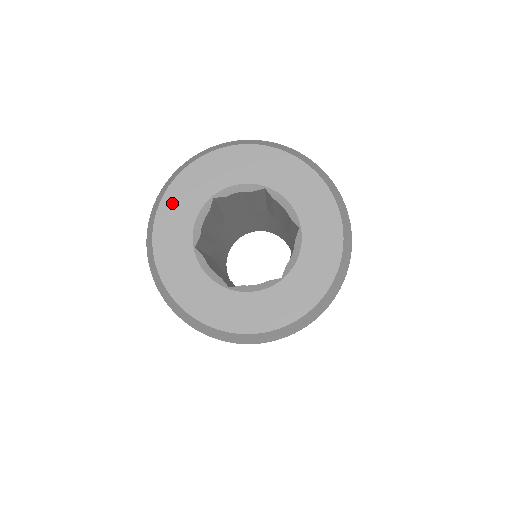
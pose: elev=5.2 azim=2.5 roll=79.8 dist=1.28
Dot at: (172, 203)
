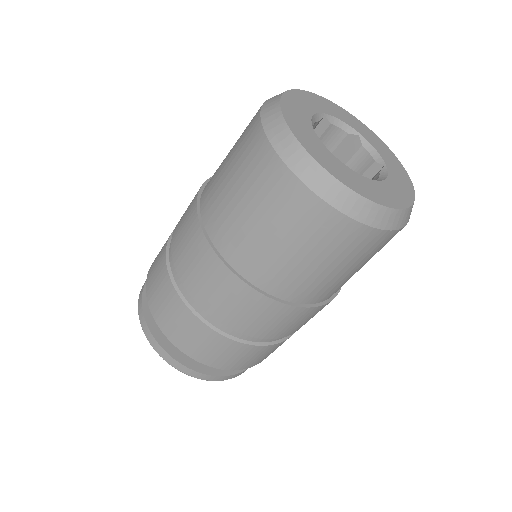
Dot at: (300, 133)
